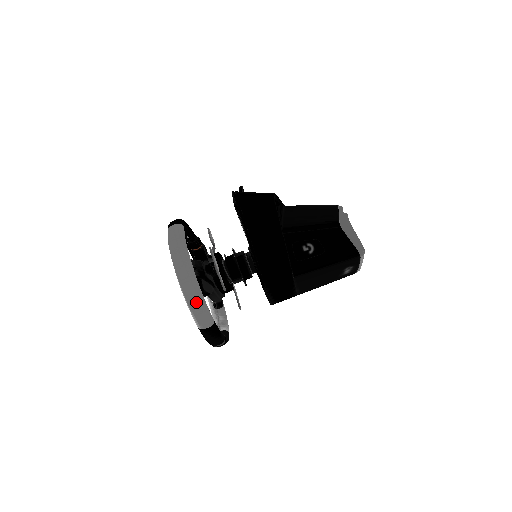
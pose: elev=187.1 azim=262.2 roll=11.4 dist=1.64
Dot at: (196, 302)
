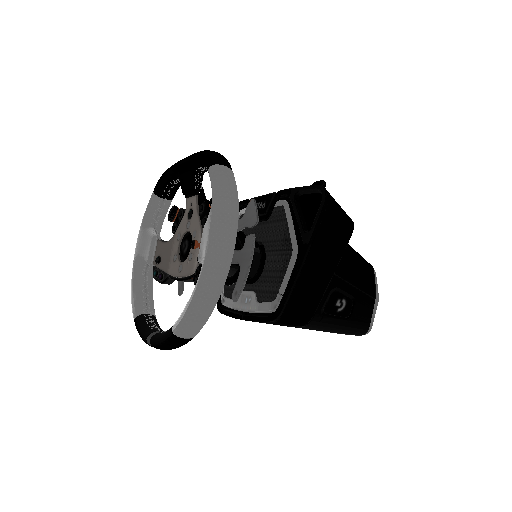
Dot at: (208, 306)
